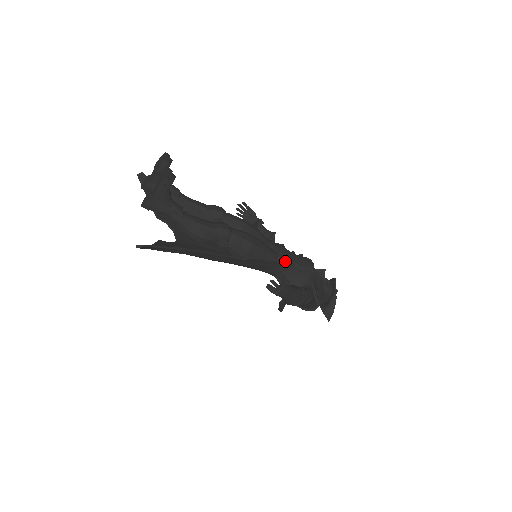
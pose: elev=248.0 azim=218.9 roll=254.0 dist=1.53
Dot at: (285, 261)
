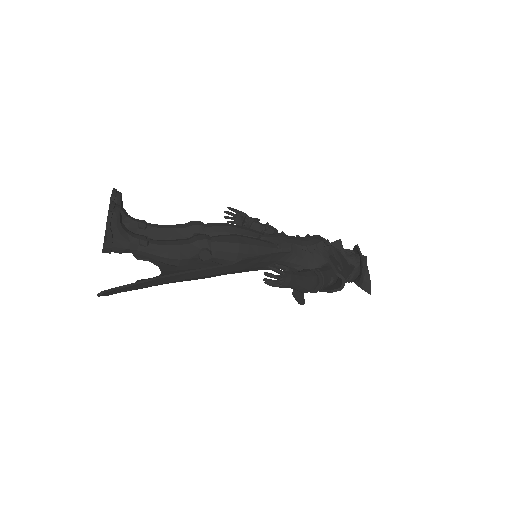
Dot at: (287, 248)
